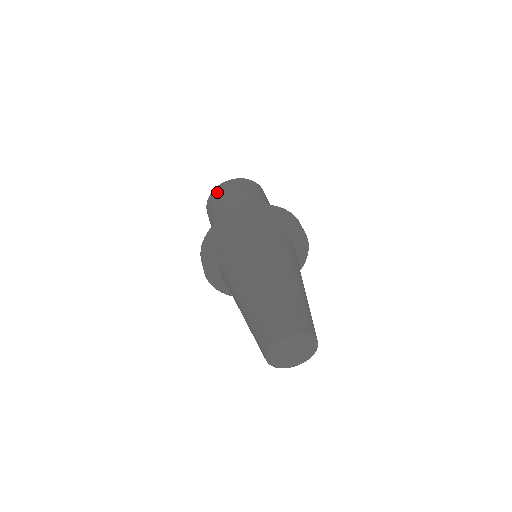
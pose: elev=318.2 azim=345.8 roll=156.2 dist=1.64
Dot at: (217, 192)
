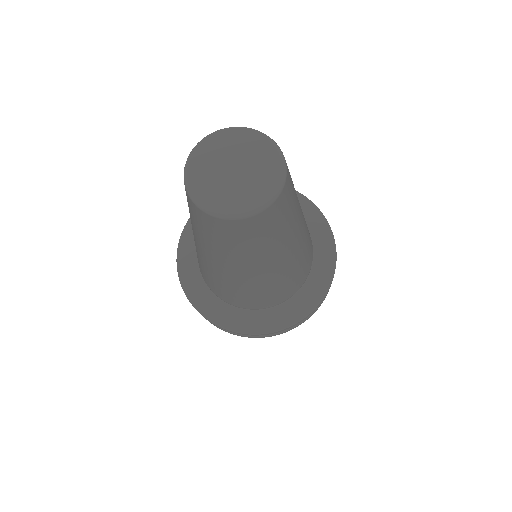
Dot at: occluded
